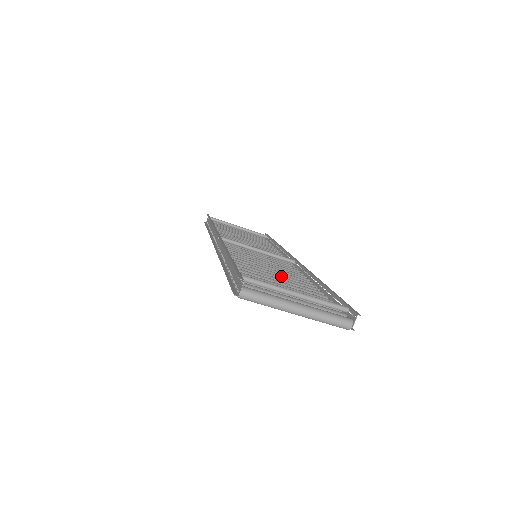
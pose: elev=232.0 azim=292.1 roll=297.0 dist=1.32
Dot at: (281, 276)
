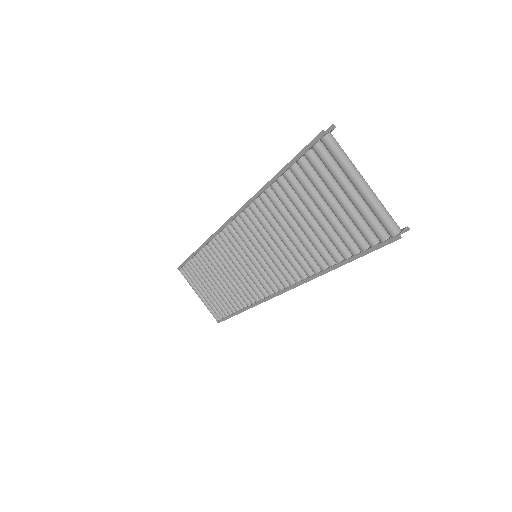
Dot at: occluded
